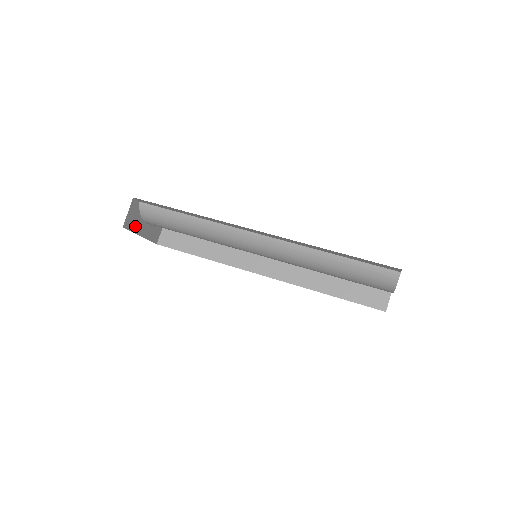
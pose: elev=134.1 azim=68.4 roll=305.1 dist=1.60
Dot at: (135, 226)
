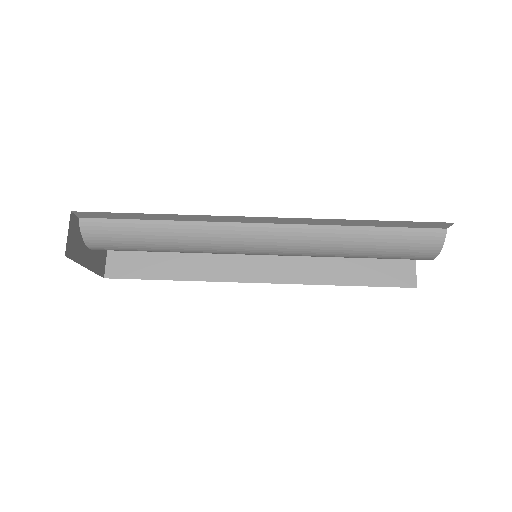
Dot at: (78, 254)
